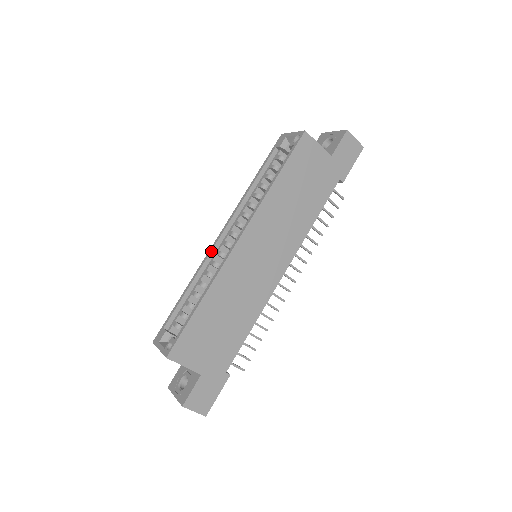
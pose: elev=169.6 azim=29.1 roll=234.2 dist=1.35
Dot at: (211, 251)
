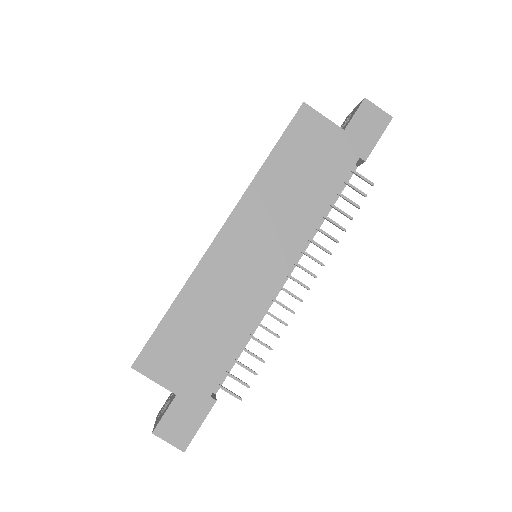
Dot at: occluded
